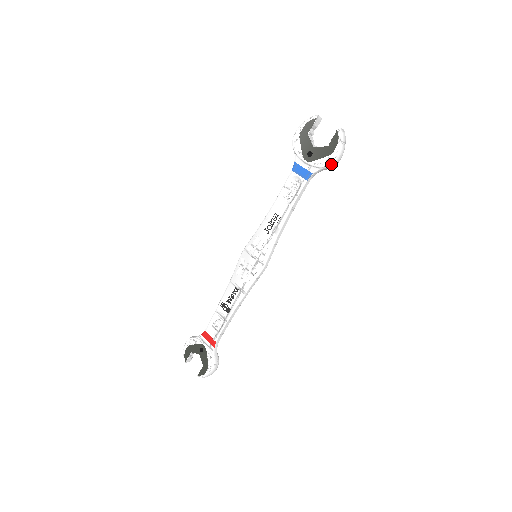
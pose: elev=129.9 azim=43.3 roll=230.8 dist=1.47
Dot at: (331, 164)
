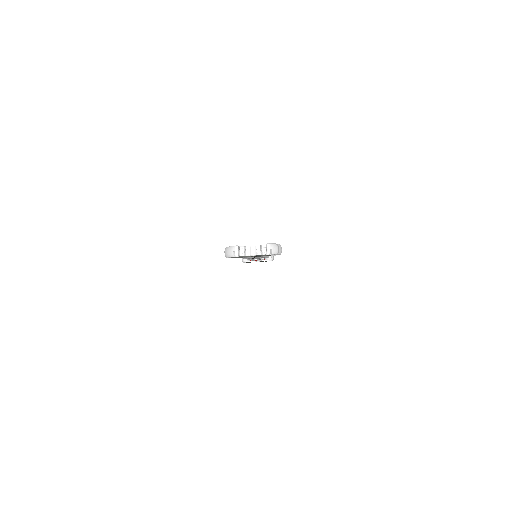
Dot at: occluded
